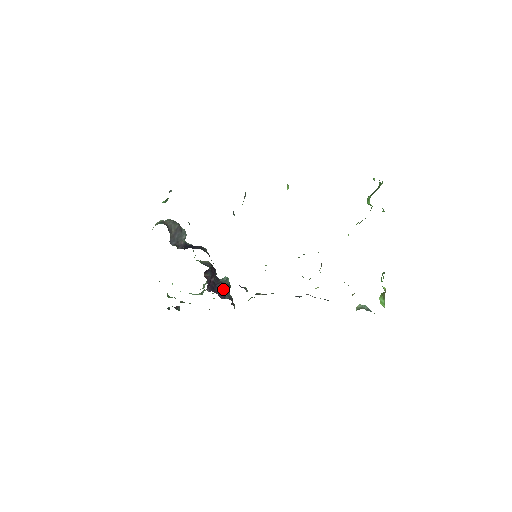
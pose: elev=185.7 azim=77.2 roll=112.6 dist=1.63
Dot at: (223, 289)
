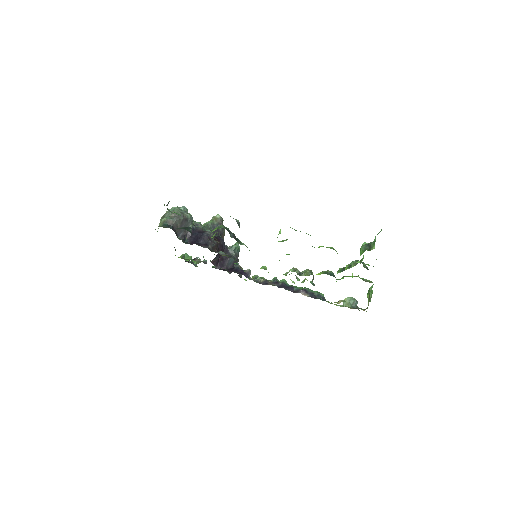
Dot at: (231, 262)
